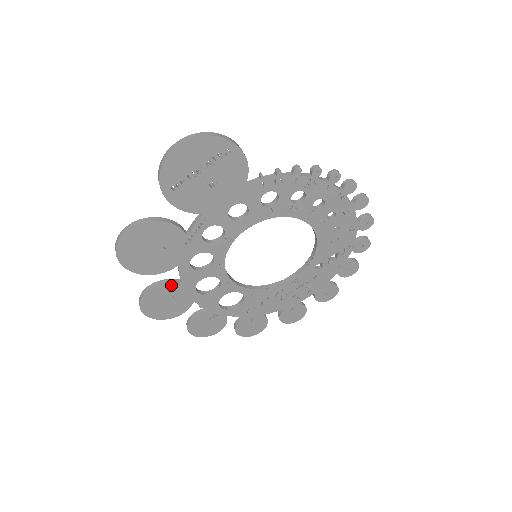
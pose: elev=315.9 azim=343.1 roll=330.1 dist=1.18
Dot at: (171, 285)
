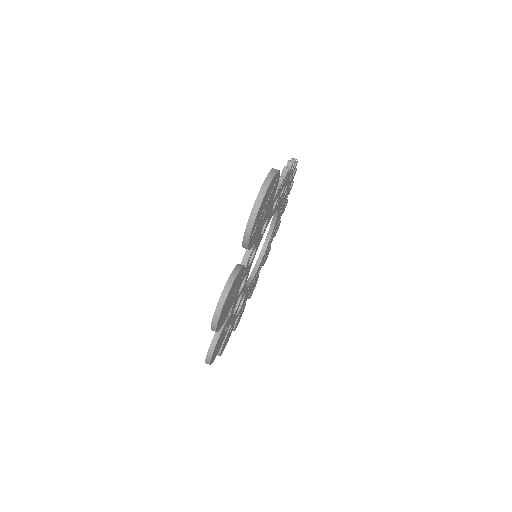
Dot at: (226, 322)
